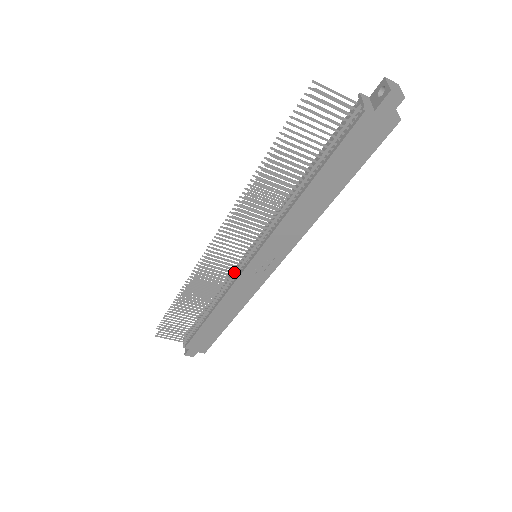
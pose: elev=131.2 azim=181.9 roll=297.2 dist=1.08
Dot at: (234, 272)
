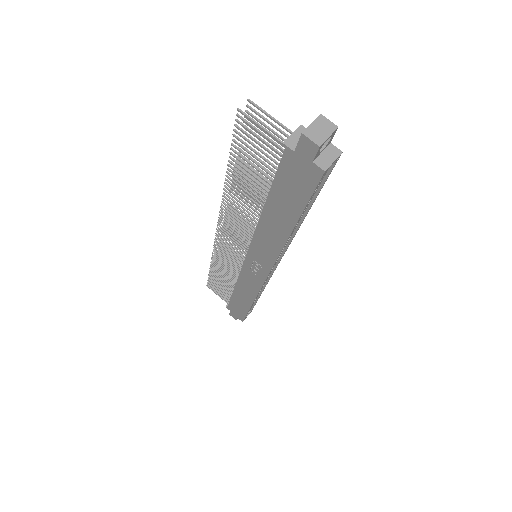
Dot at: occluded
